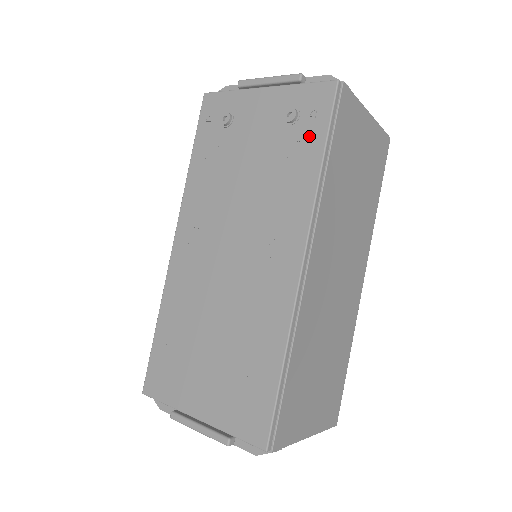
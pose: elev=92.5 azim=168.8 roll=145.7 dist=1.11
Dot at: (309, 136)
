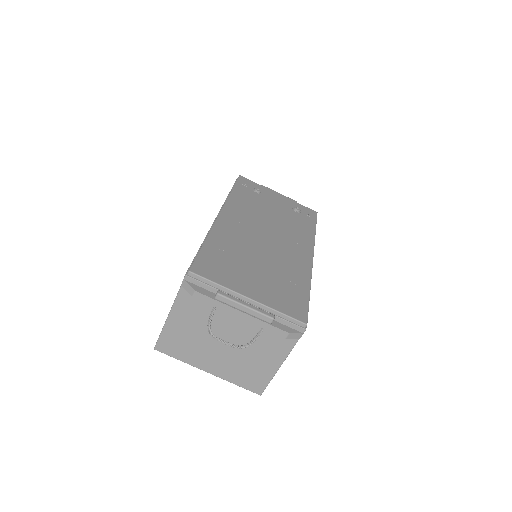
Dot at: (307, 220)
